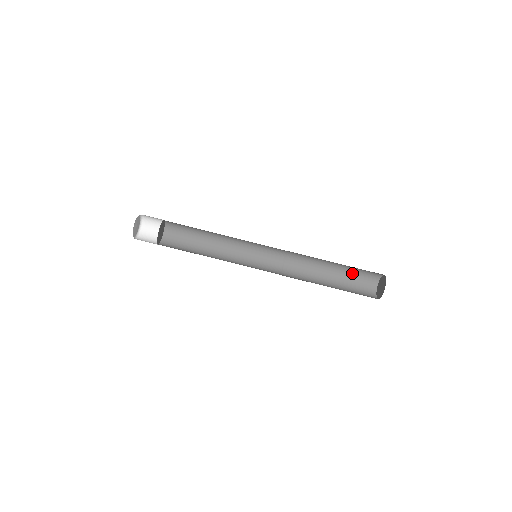
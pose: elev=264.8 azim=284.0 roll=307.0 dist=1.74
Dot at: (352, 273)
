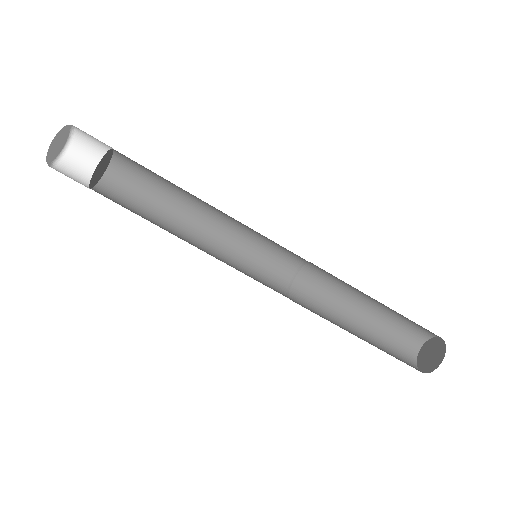
Dot at: occluded
